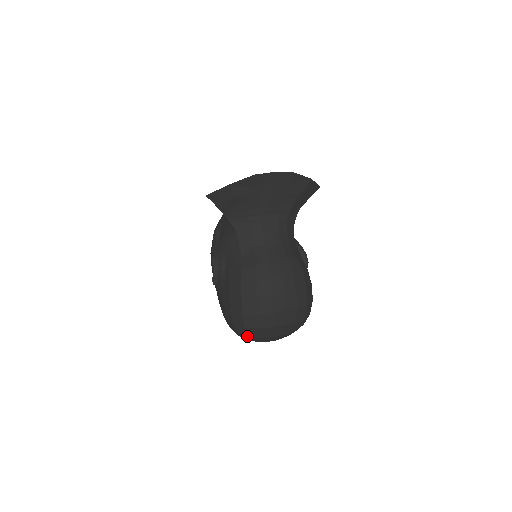
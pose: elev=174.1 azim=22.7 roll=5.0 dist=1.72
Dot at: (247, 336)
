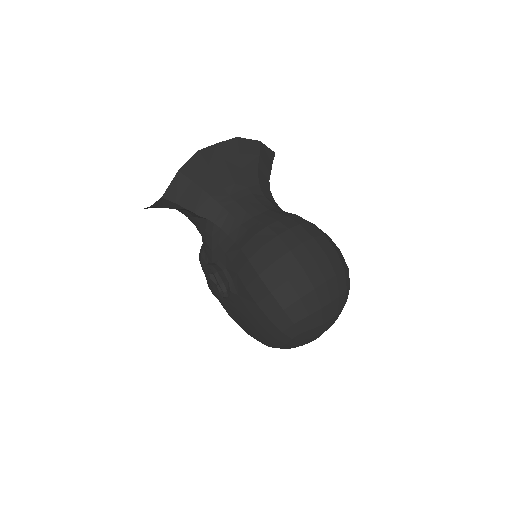
Dot at: (294, 323)
